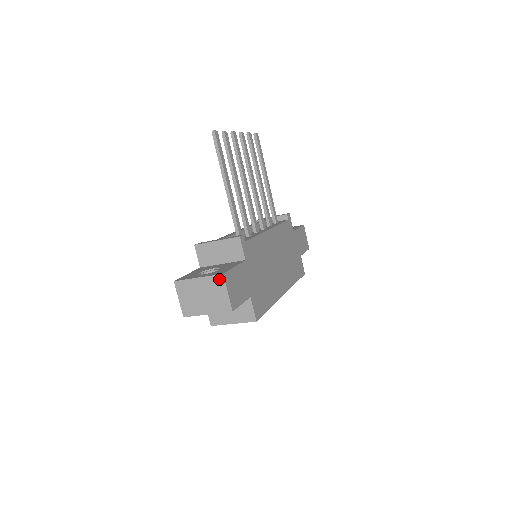
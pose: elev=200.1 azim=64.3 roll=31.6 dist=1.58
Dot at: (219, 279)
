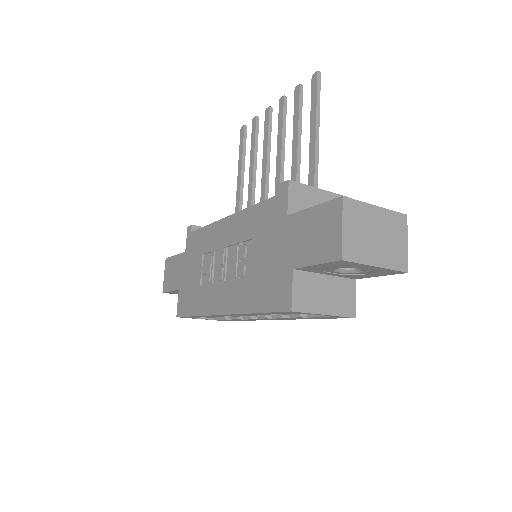
Dot at: (402, 220)
